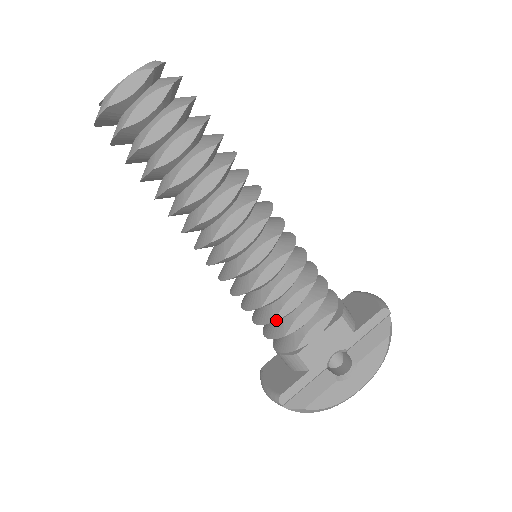
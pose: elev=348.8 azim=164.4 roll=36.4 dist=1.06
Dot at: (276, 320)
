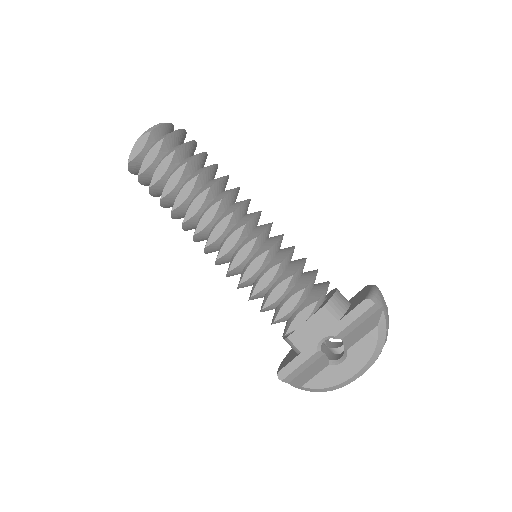
Dot at: (264, 308)
